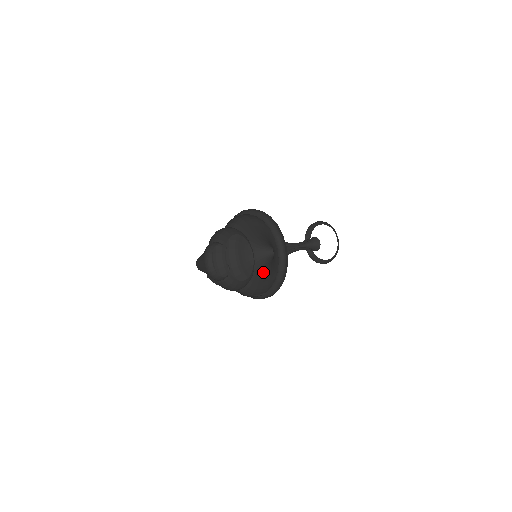
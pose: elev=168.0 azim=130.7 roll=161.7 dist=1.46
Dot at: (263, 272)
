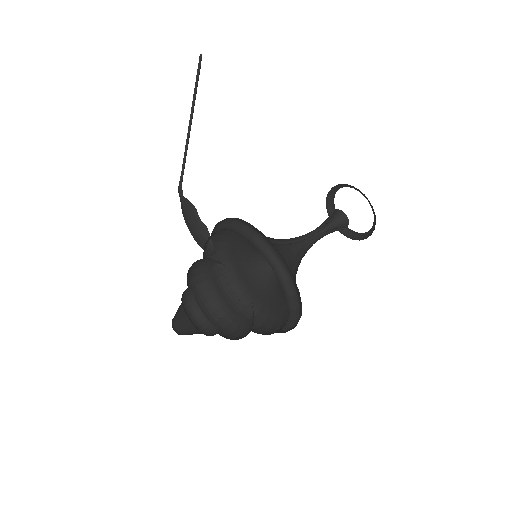
Dot at: (256, 277)
